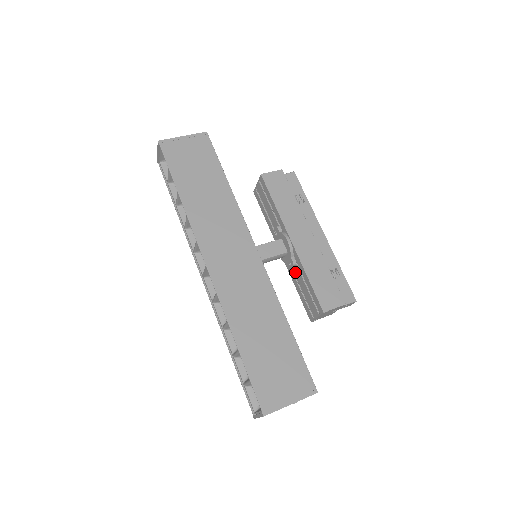
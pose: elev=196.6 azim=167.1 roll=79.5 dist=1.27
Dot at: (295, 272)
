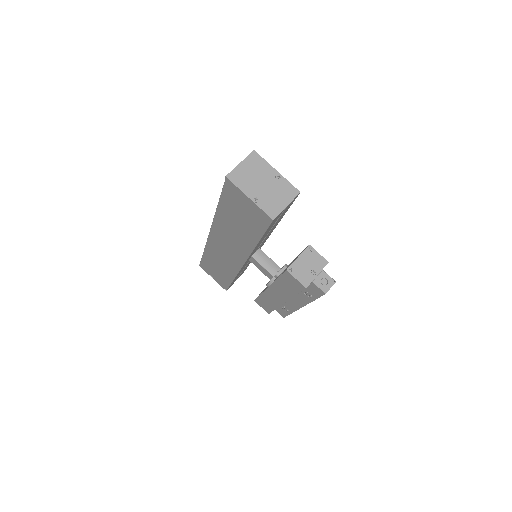
Dot at: occluded
